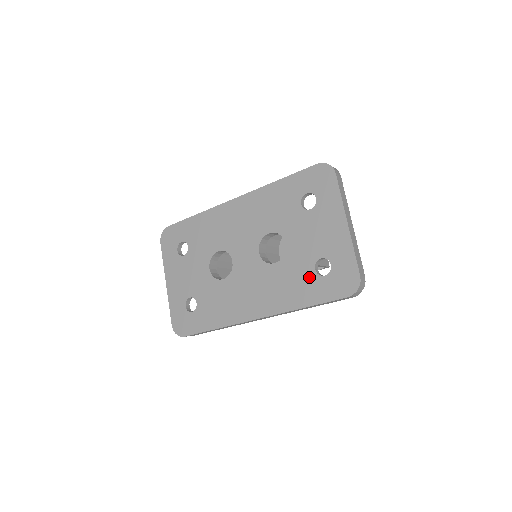
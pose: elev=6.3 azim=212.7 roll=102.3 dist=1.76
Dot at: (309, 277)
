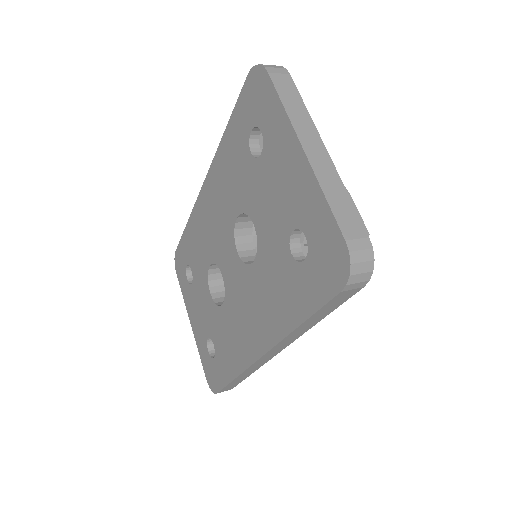
Dot at: (289, 270)
